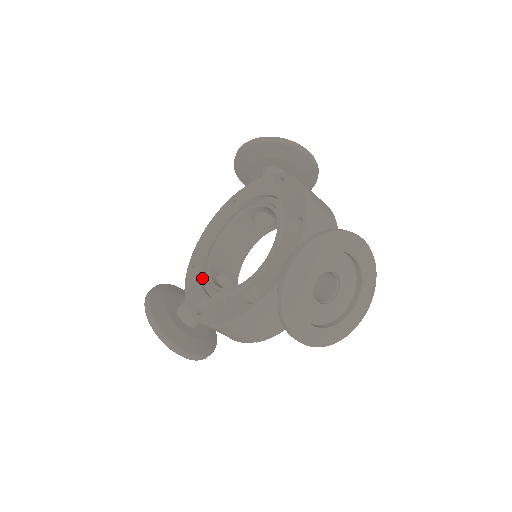
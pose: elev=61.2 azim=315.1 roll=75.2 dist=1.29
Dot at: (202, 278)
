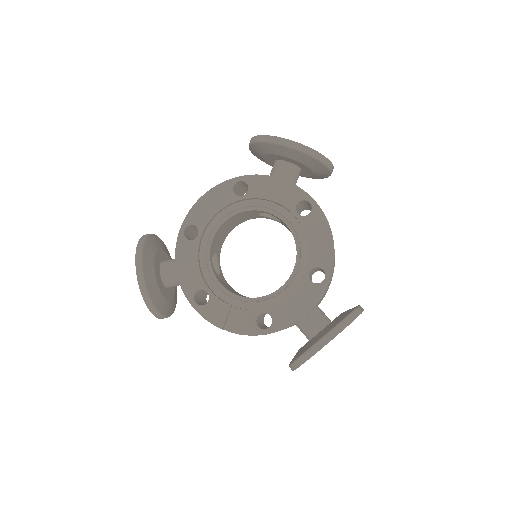
Dot at: (199, 259)
